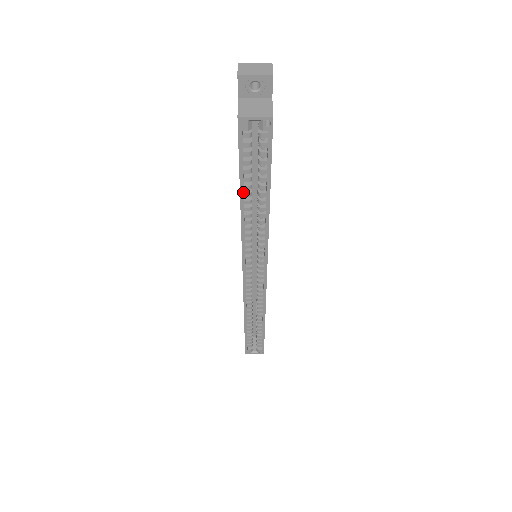
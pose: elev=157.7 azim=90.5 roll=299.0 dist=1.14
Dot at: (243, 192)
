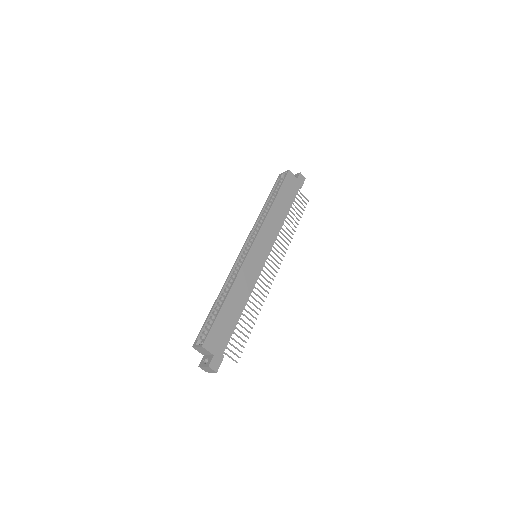
Dot at: (267, 201)
